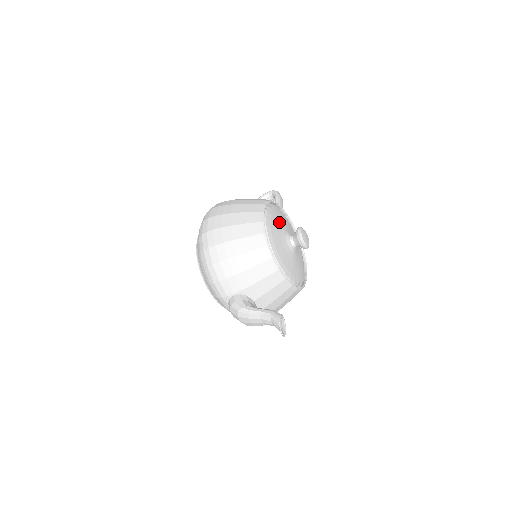
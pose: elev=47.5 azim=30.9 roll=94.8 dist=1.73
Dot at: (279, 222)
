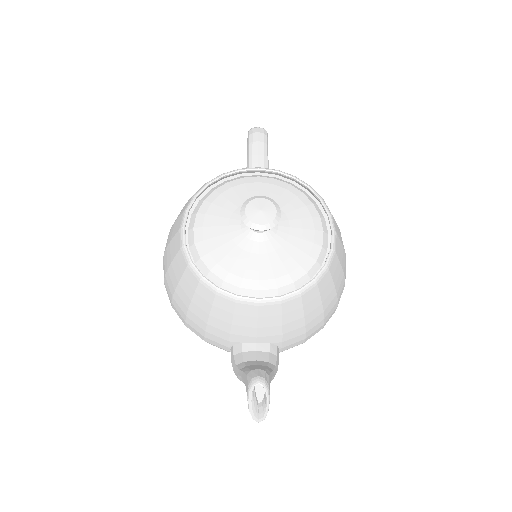
Dot at: (225, 211)
